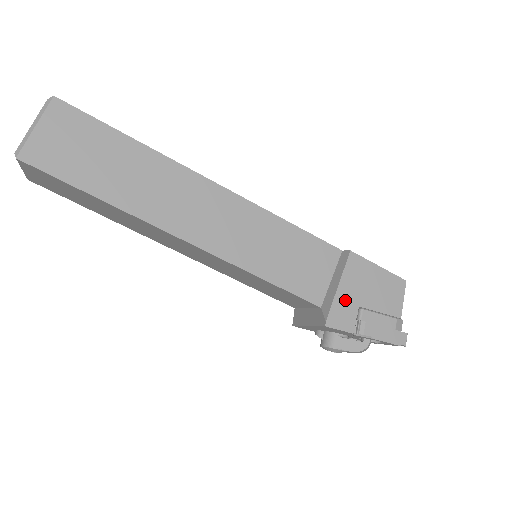
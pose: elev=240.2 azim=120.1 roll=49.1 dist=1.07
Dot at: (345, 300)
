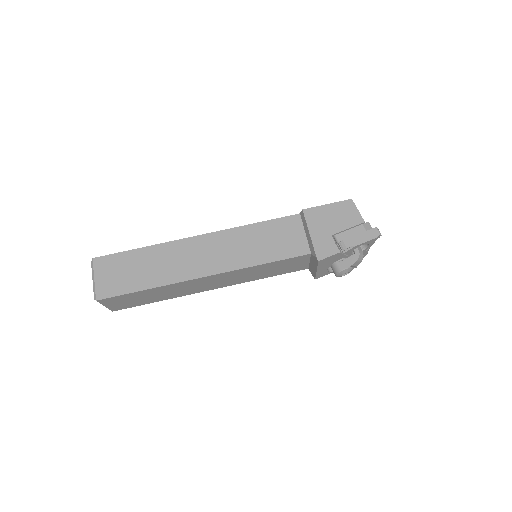
Dot at: (320, 238)
